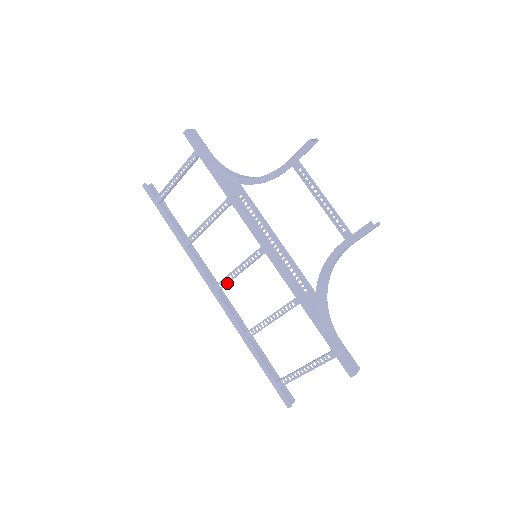
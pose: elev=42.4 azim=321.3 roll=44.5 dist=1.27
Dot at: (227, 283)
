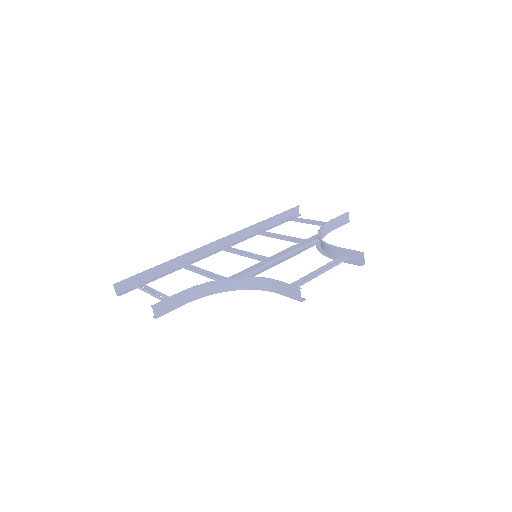
Dot at: occluded
